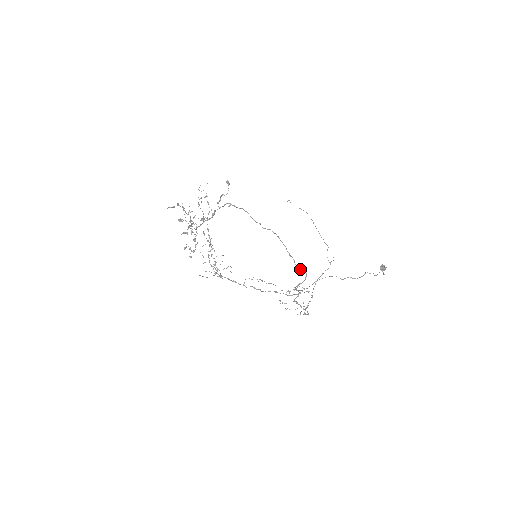
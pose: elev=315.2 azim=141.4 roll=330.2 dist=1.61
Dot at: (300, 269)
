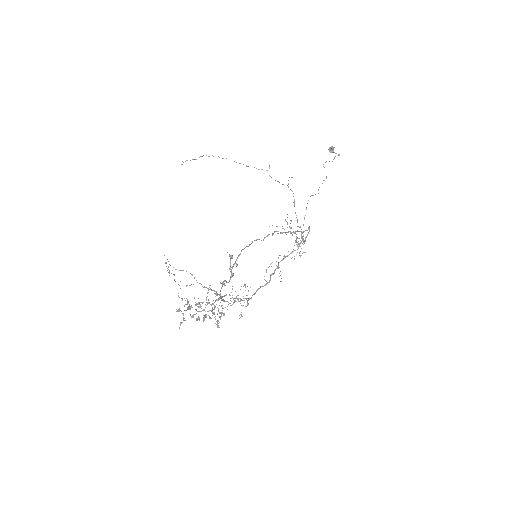
Dot at: (305, 230)
